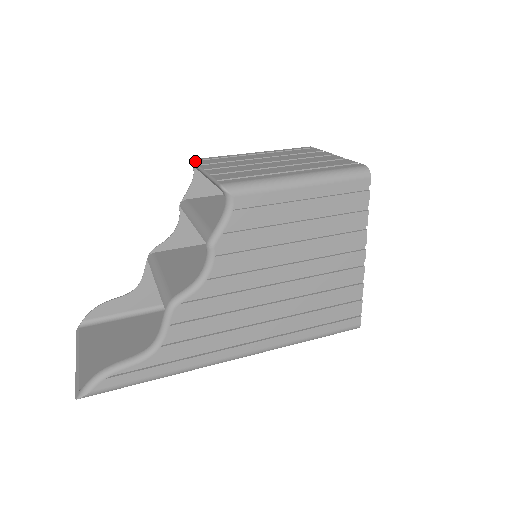
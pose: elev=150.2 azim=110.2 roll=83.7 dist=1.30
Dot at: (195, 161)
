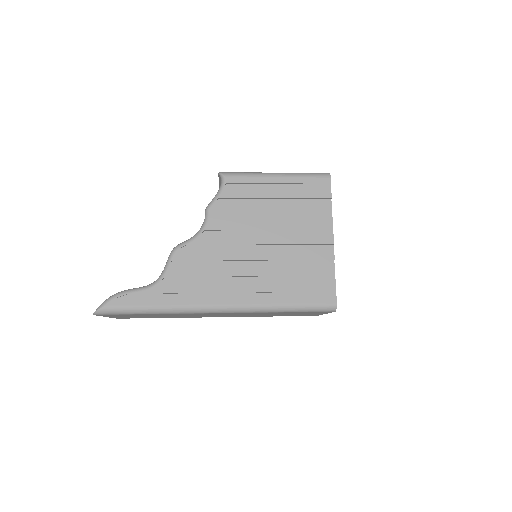
Dot at: occluded
